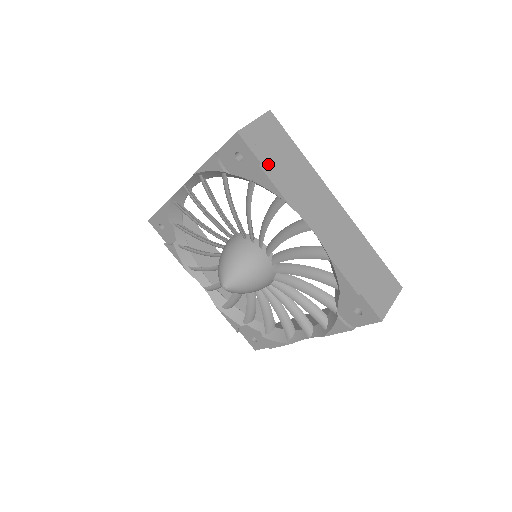
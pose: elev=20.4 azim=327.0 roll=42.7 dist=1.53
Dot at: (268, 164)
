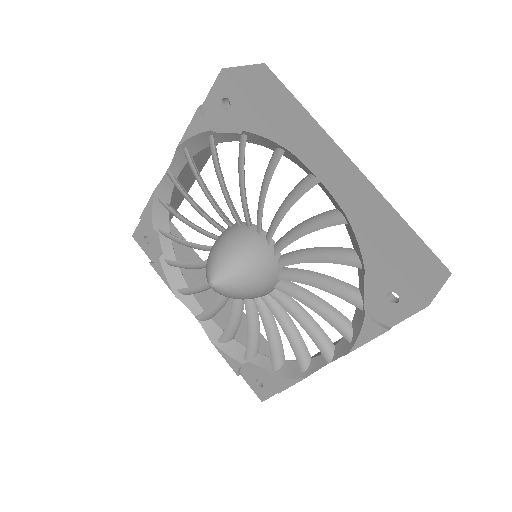
Dot at: (261, 106)
